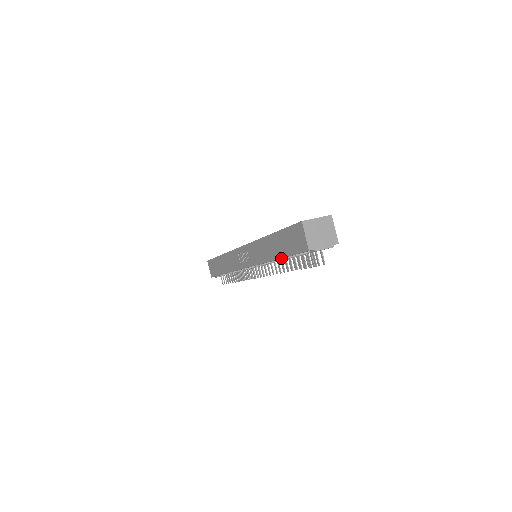
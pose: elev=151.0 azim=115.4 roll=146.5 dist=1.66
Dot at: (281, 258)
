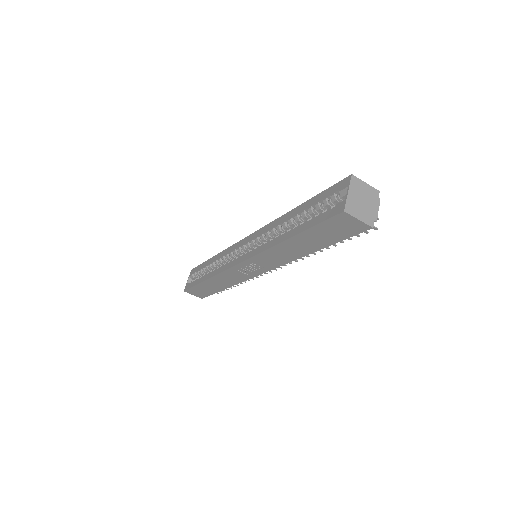
Dot at: occluded
